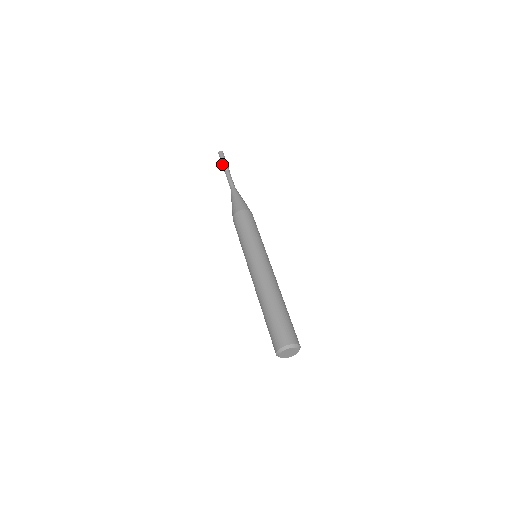
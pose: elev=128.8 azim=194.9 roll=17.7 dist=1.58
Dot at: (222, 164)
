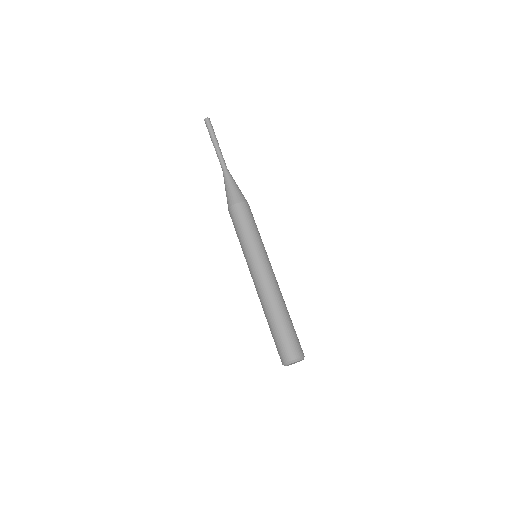
Dot at: (210, 137)
